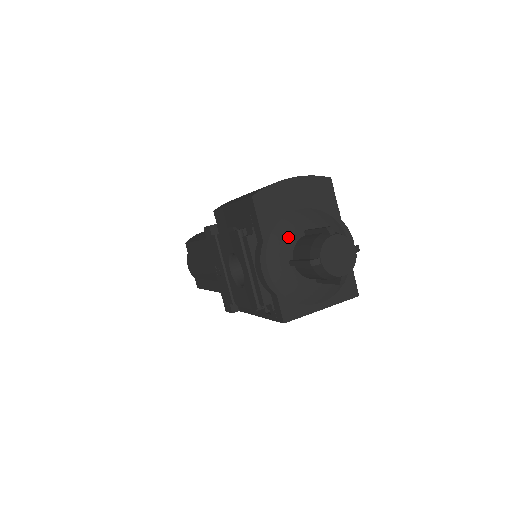
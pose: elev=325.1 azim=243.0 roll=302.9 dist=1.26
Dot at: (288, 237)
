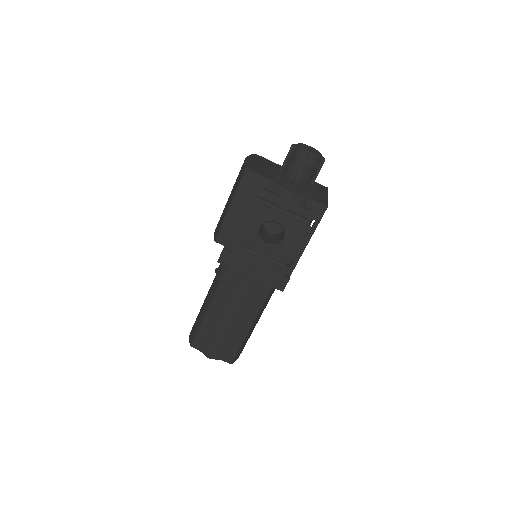
Dot at: (279, 175)
